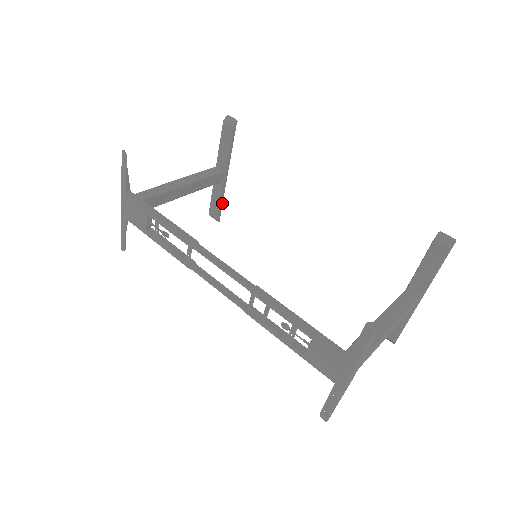
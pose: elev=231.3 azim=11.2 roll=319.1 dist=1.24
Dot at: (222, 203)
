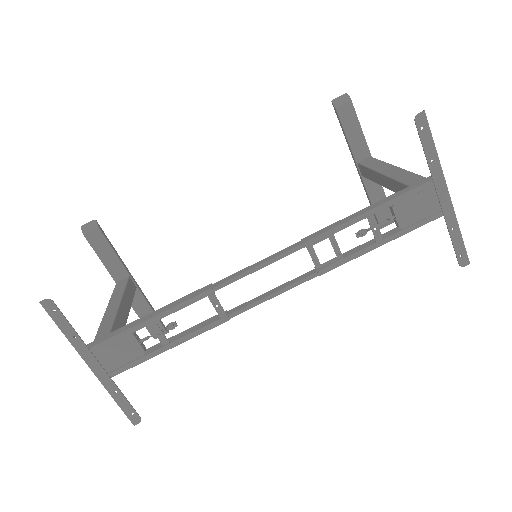
Dot at: occluded
